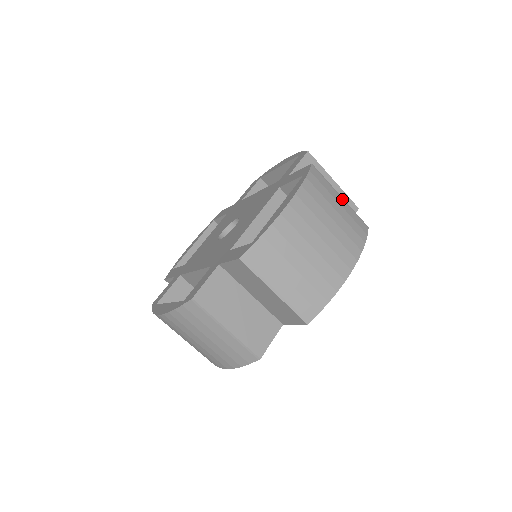
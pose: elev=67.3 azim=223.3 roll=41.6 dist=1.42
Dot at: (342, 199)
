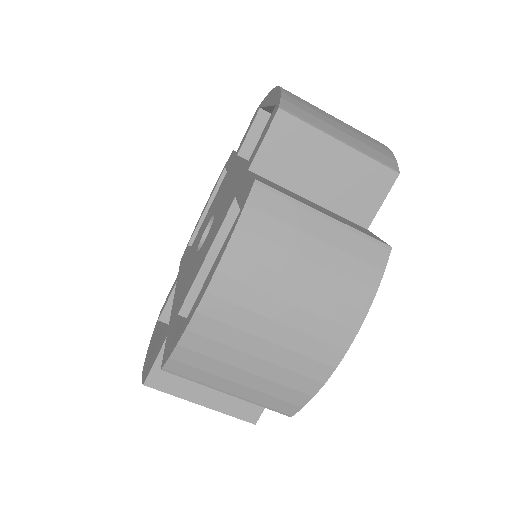
Dot at: (328, 221)
